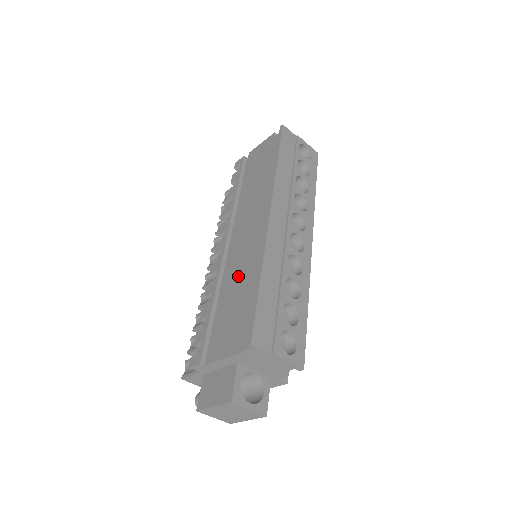
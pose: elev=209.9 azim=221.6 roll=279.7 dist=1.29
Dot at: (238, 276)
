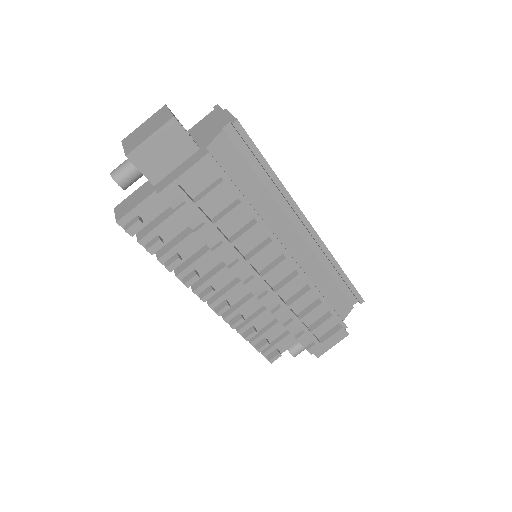
Dot at: occluded
